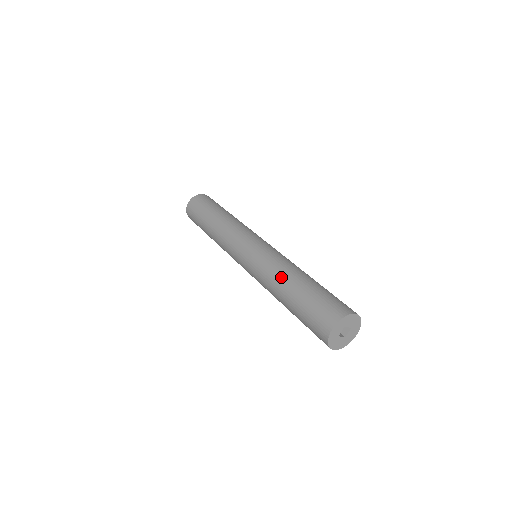
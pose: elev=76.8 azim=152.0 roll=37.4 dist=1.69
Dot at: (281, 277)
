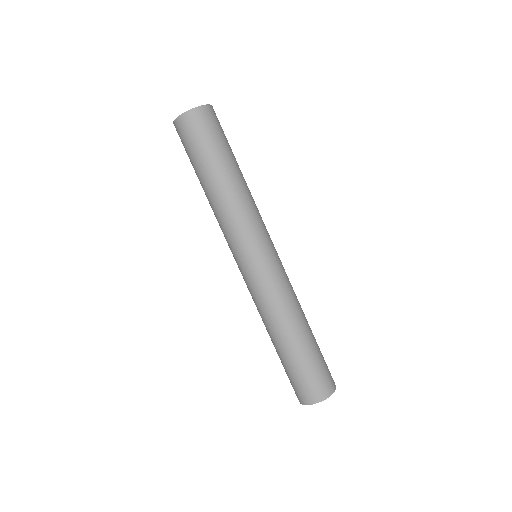
Dot at: (291, 321)
